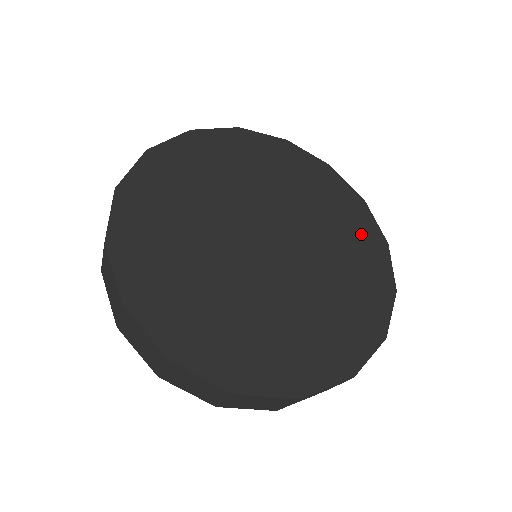
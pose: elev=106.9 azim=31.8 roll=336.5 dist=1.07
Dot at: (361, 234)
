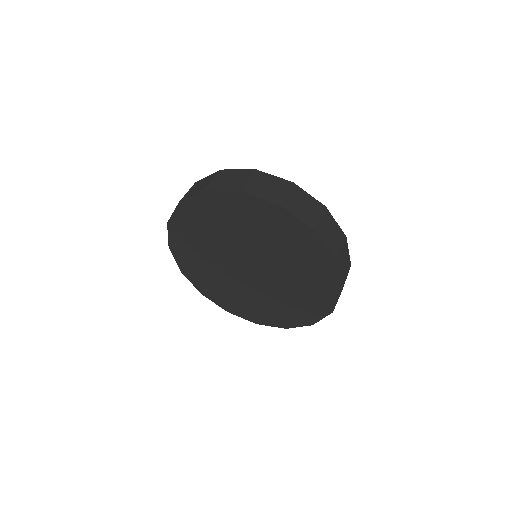
Dot at: occluded
